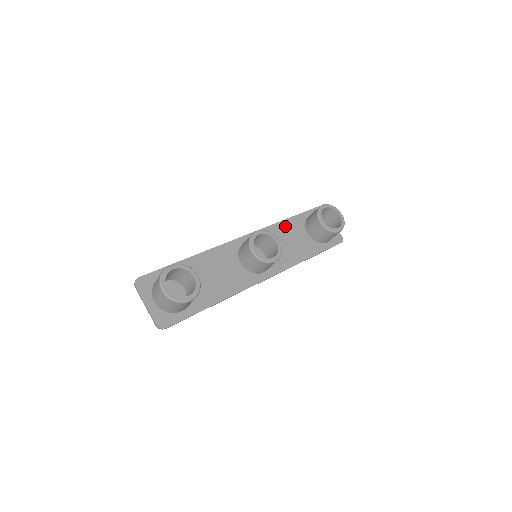
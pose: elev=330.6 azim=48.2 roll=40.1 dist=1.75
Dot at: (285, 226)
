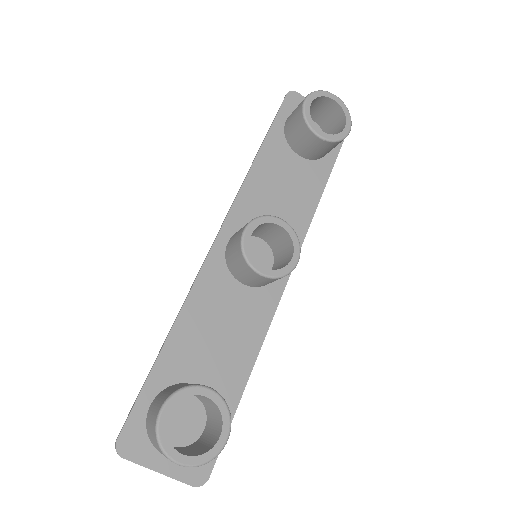
Dot at: (263, 167)
